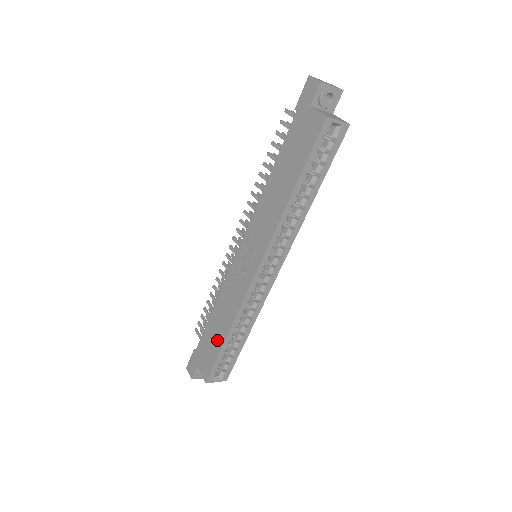
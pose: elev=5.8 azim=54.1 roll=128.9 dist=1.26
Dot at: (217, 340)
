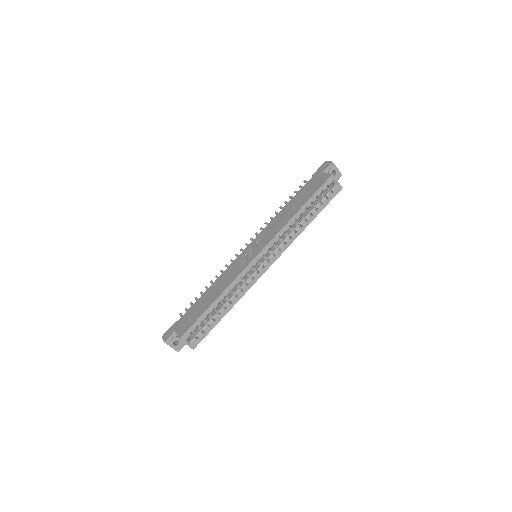
Dot at: (204, 306)
